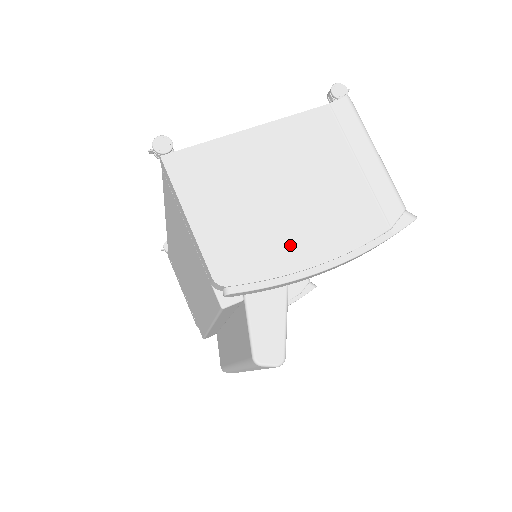
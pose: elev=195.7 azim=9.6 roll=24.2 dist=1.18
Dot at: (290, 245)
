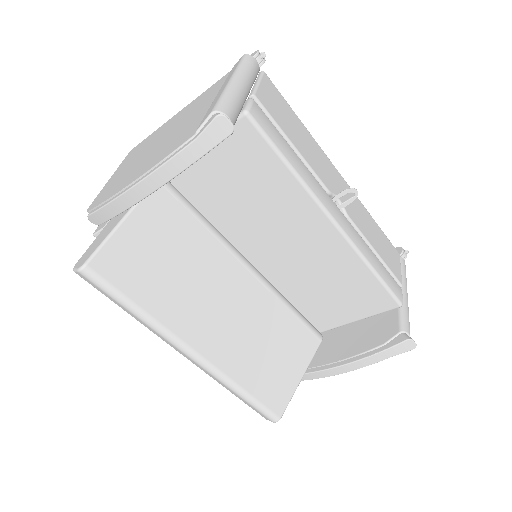
Dot at: (132, 175)
